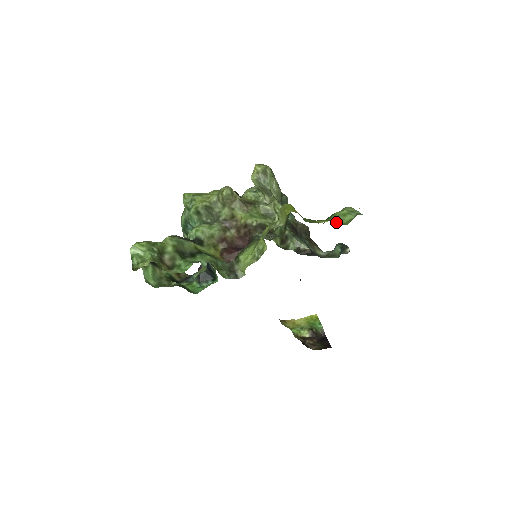
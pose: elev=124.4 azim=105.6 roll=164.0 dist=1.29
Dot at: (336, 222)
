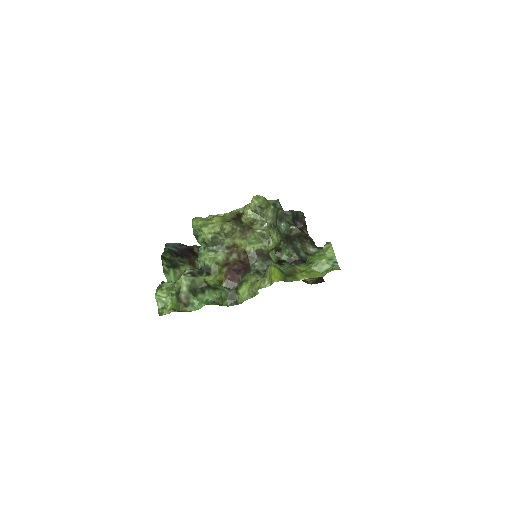
Dot at: (315, 273)
